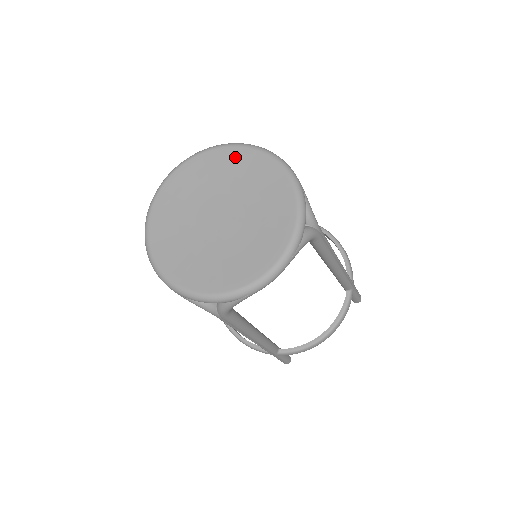
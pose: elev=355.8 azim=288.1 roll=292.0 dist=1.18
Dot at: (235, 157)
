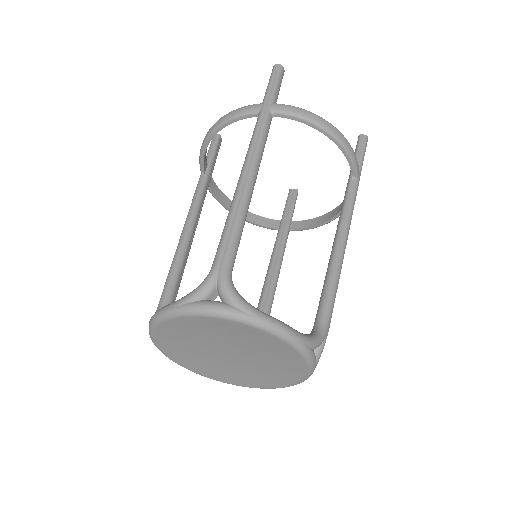
Dot at: (222, 325)
